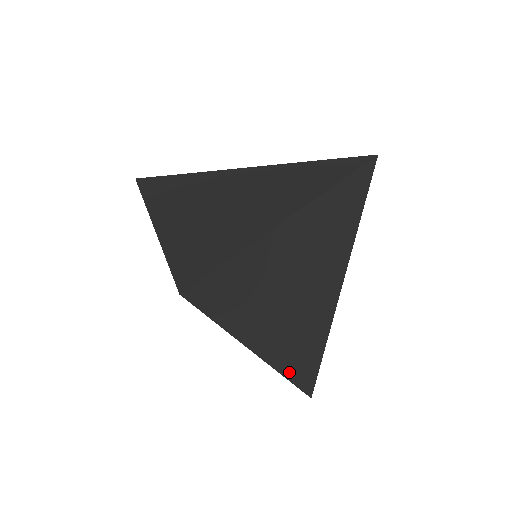
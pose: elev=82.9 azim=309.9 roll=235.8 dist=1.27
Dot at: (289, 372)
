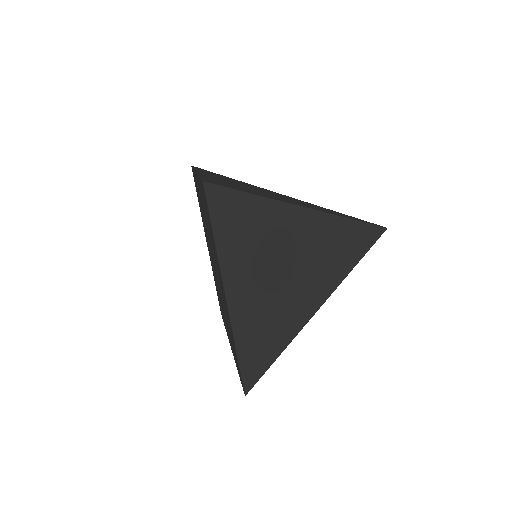
Dot at: (241, 344)
